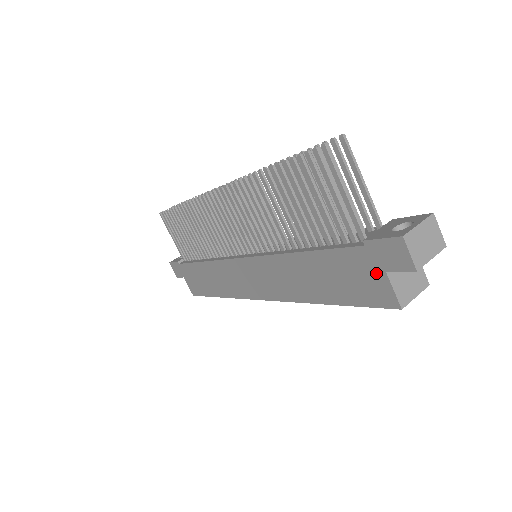
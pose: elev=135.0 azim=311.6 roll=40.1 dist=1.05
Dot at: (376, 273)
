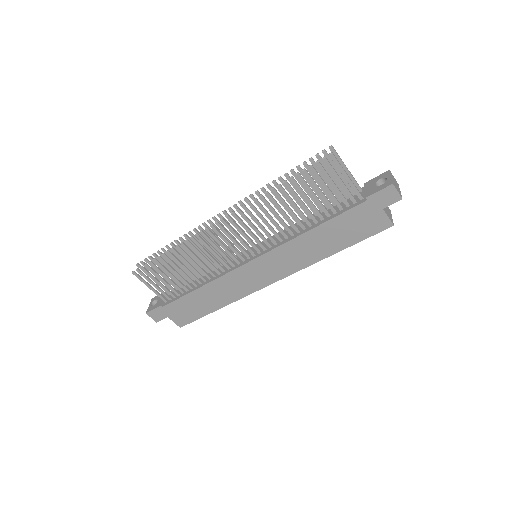
Dot at: (376, 213)
